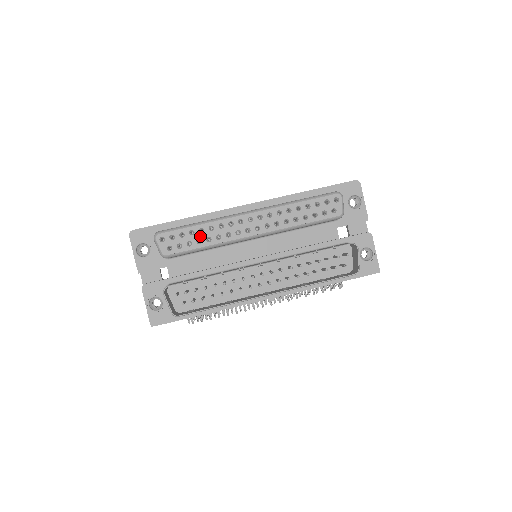
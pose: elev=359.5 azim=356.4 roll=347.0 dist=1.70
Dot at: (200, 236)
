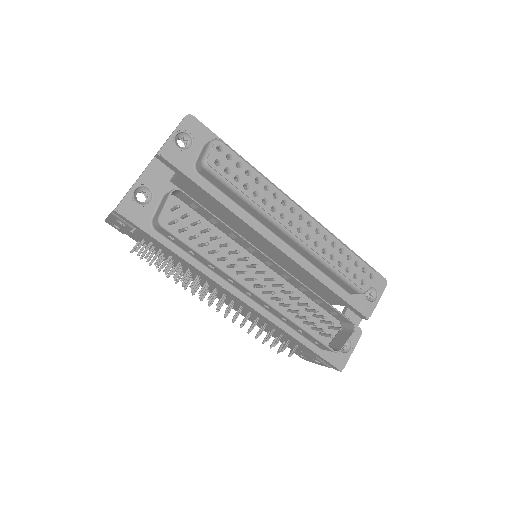
Dot at: (252, 183)
